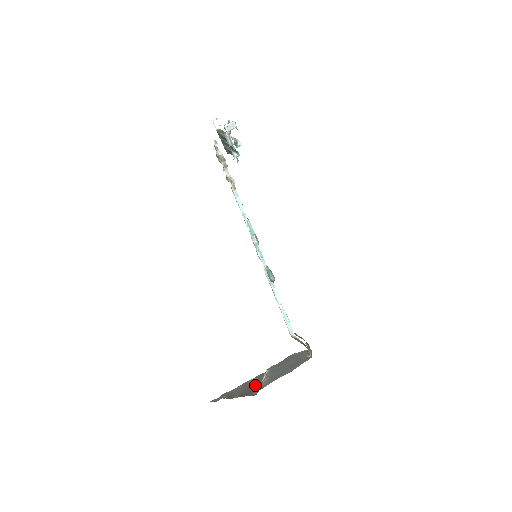
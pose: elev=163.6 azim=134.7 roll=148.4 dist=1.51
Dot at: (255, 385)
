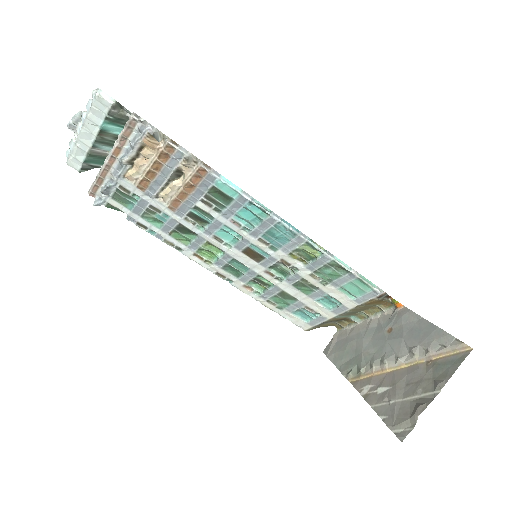
Dot at: (411, 371)
